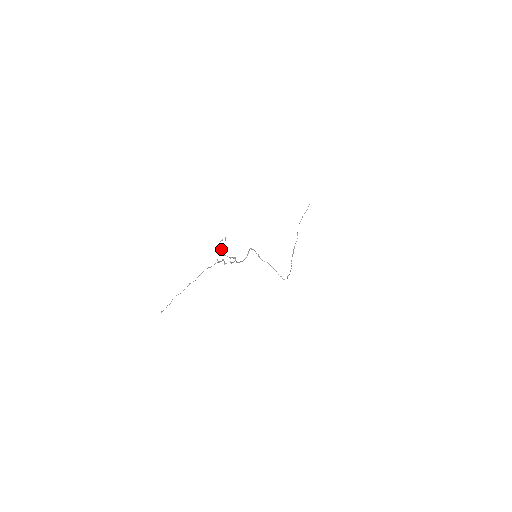
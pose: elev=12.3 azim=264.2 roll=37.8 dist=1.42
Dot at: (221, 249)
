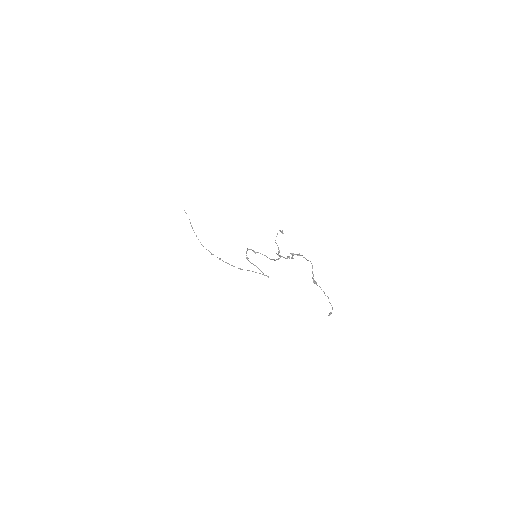
Dot at: (277, 245)
